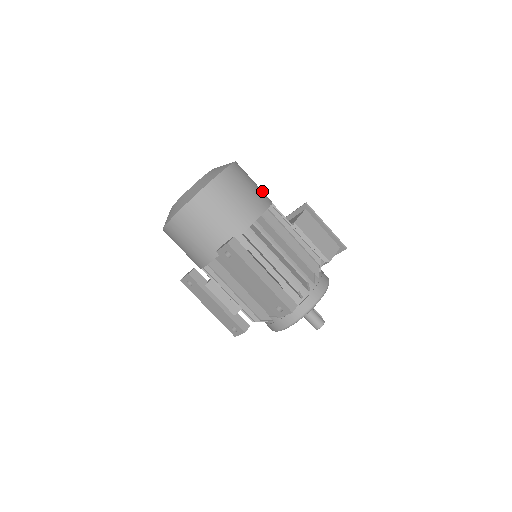
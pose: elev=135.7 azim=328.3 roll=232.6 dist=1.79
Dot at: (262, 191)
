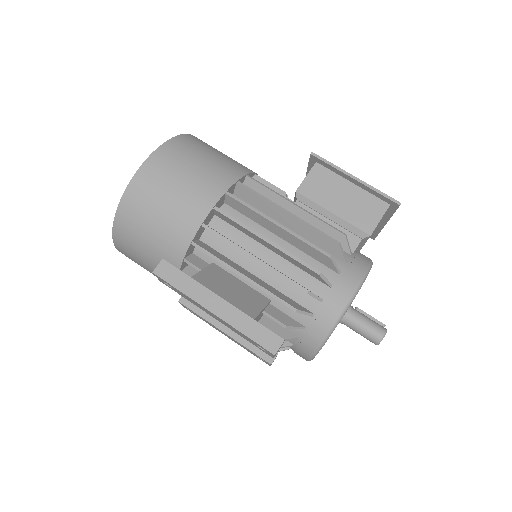
Dot at: (225, 164)
